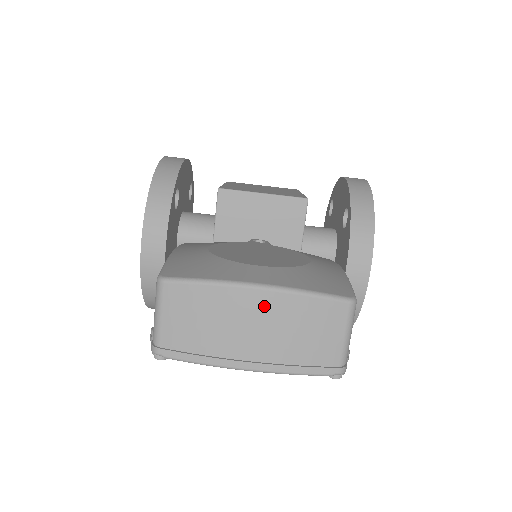
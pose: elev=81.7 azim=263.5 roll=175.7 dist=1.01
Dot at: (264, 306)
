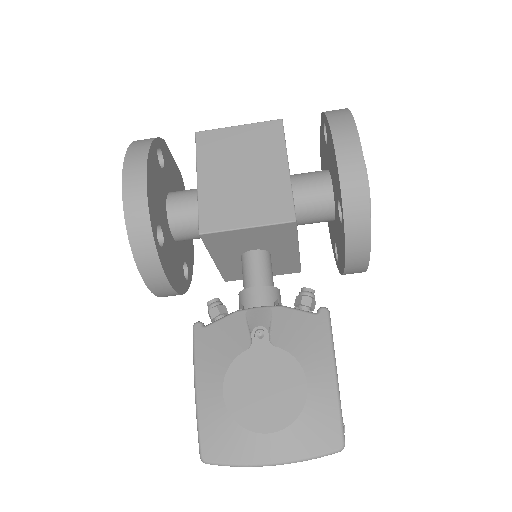
Dot at: occluded
